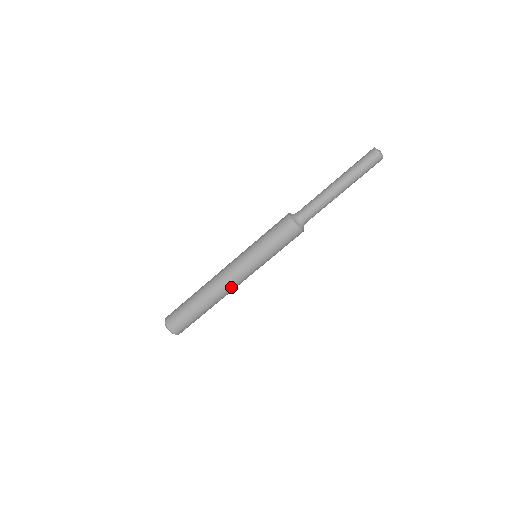
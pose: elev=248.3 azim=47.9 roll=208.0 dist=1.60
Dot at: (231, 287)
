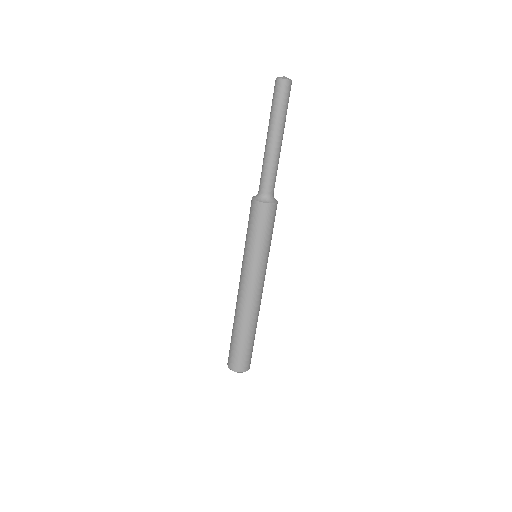
Dot at: (248, 299)
